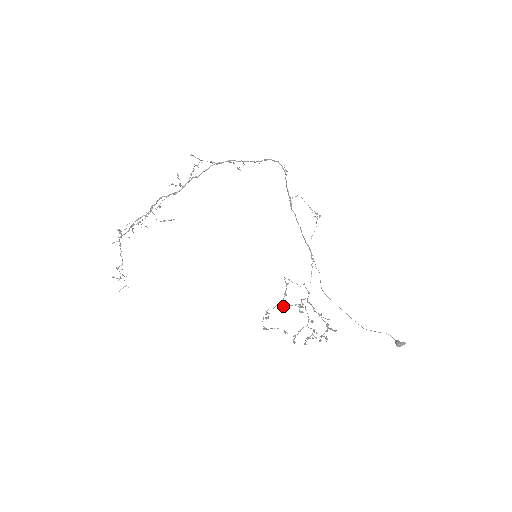
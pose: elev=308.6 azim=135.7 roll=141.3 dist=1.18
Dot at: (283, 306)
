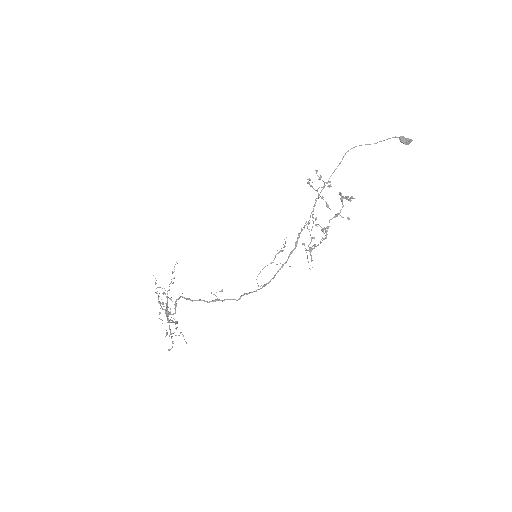
Dot at: occluded
